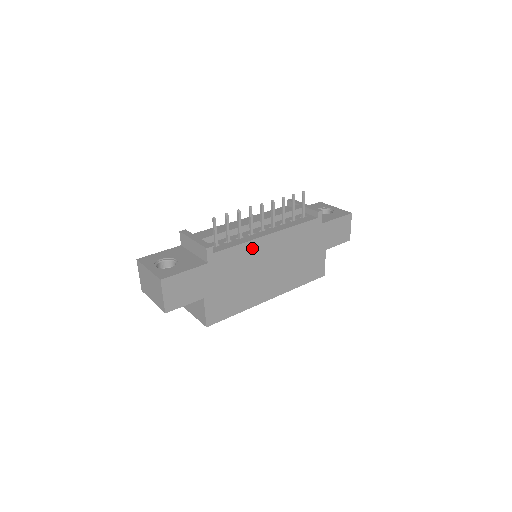
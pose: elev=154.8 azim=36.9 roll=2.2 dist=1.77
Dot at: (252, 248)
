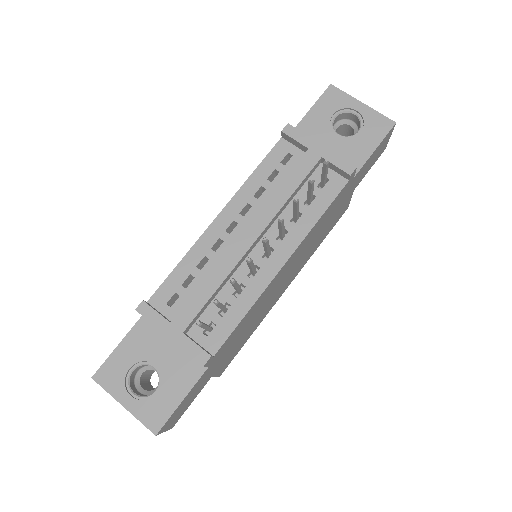
Dot at: (262, 297)
